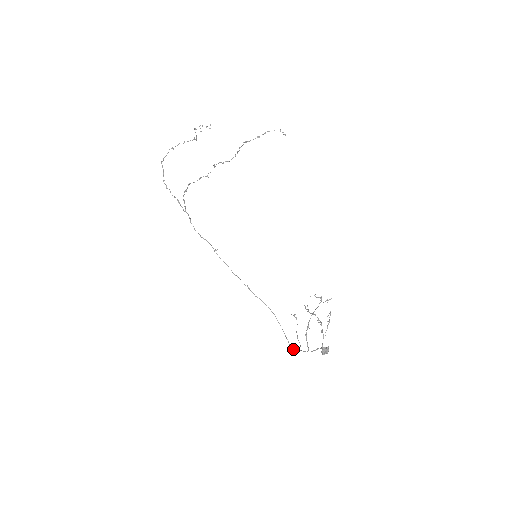
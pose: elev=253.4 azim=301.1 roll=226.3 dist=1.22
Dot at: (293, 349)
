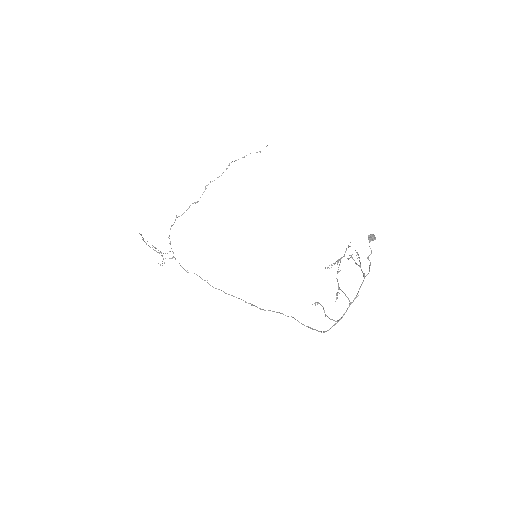
Dot at: (330, 328)
